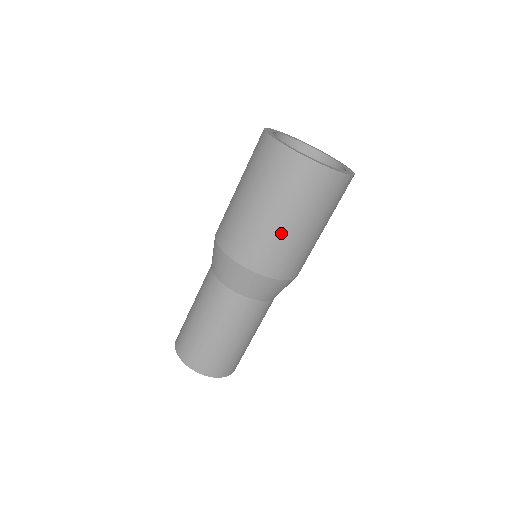
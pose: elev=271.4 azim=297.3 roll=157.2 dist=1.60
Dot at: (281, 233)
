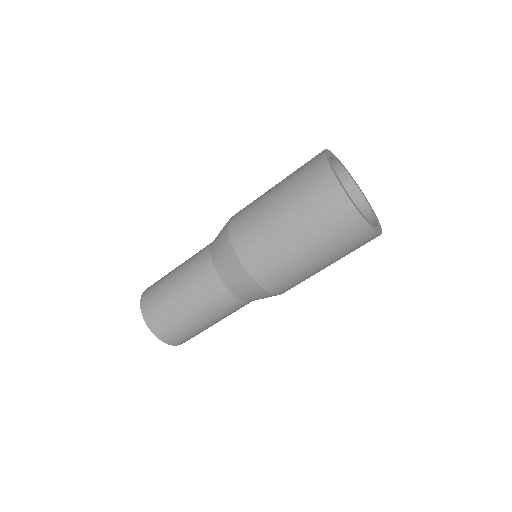
Dot at: (311, 271)
